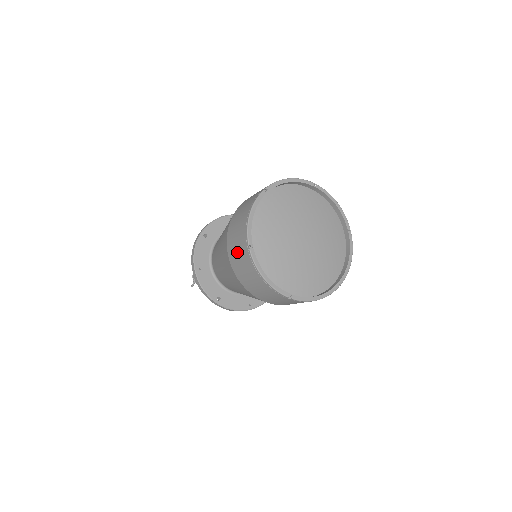
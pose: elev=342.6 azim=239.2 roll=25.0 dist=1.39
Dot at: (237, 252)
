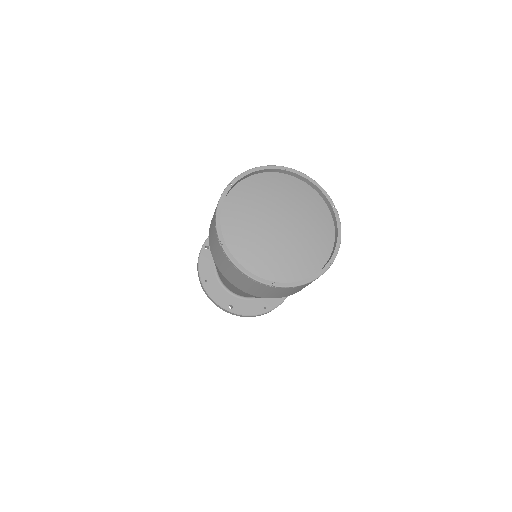
Dot at: (216, 252)
